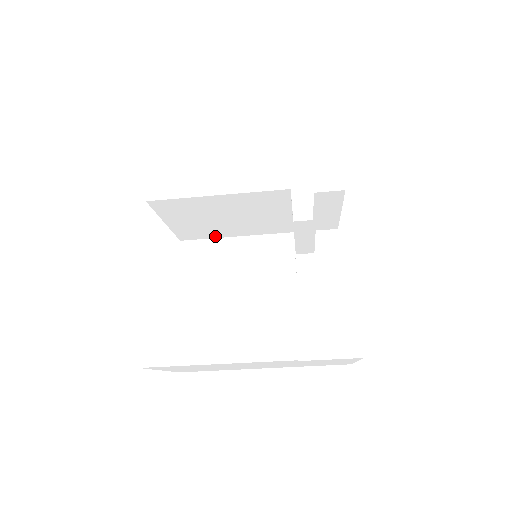
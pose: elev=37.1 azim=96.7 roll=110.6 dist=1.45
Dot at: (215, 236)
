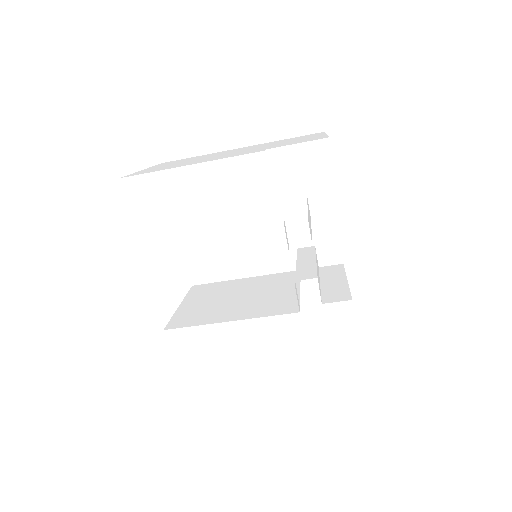
Dot at: occluded
